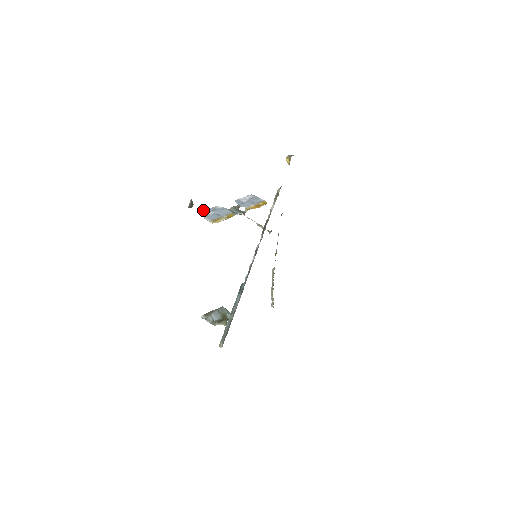
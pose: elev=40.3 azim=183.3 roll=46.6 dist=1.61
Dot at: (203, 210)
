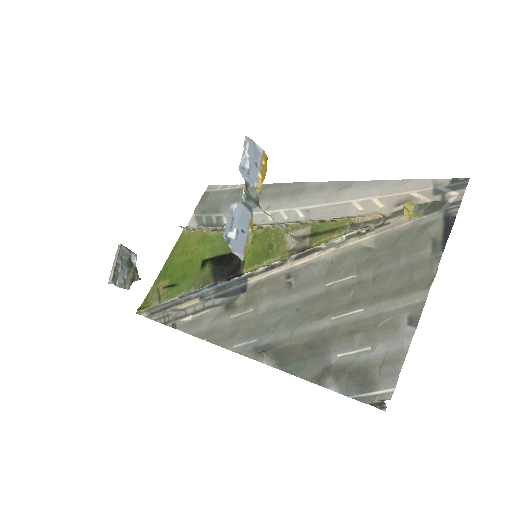
Dot at: (225, 231)
